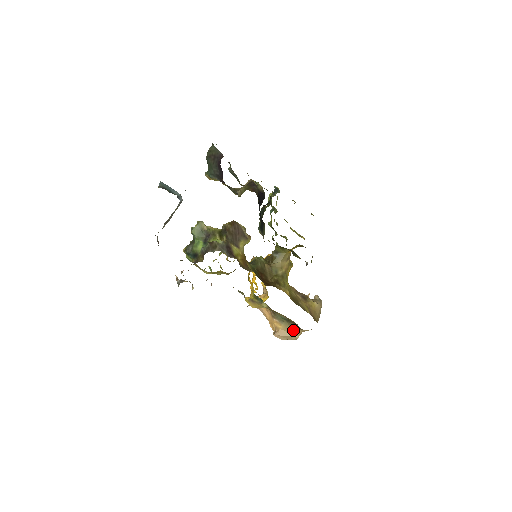
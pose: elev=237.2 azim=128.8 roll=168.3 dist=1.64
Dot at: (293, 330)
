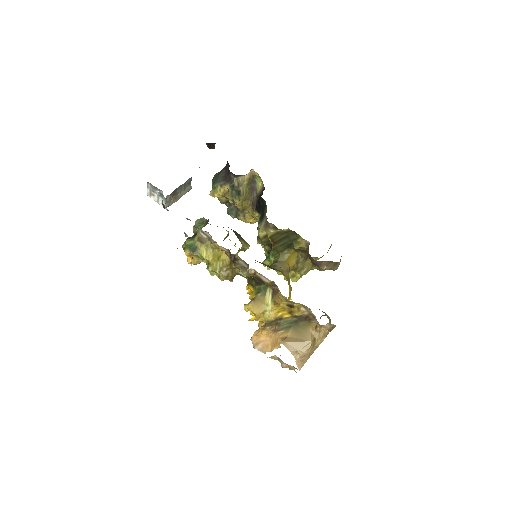
Dot at: (303, 334)
